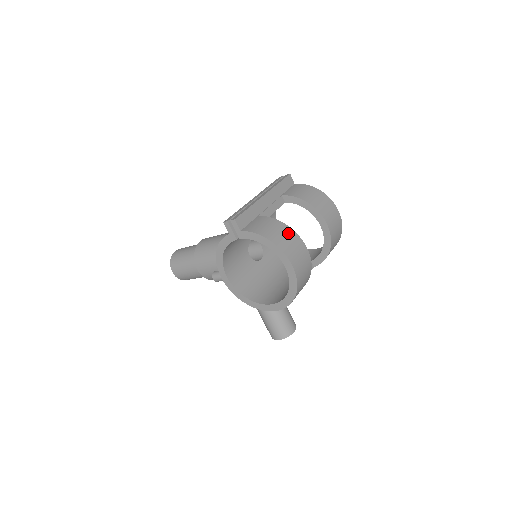
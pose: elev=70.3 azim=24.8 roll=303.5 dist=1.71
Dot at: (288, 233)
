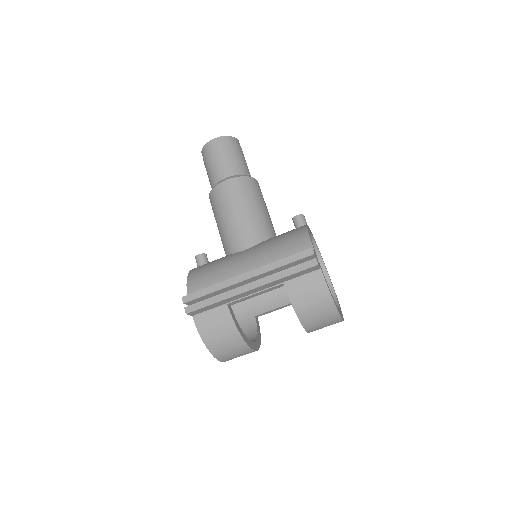
Dot at: (236, 345)
